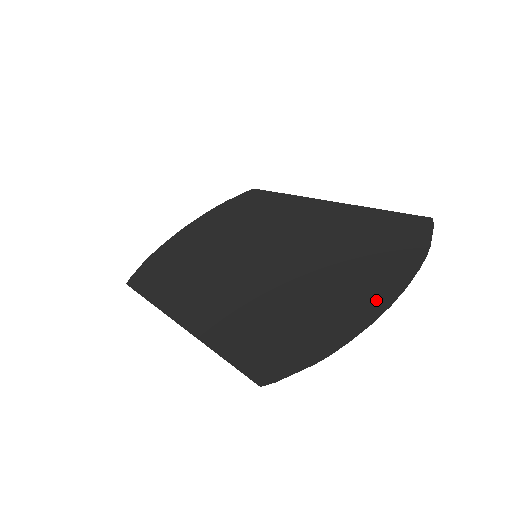
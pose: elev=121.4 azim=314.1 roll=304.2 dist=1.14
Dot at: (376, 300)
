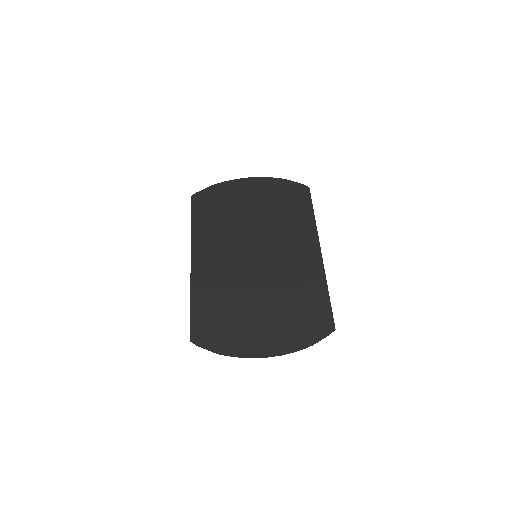
Dot at: (264, 348)
